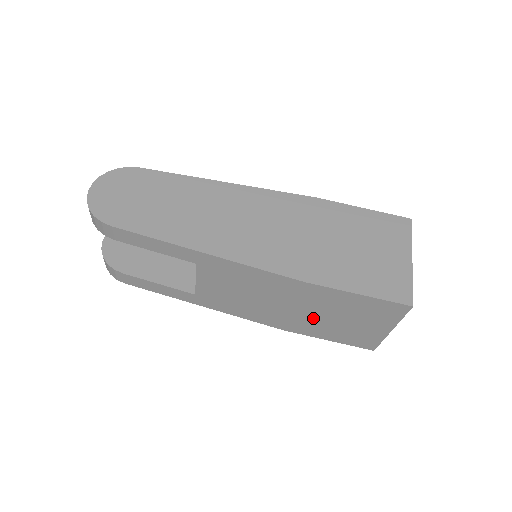
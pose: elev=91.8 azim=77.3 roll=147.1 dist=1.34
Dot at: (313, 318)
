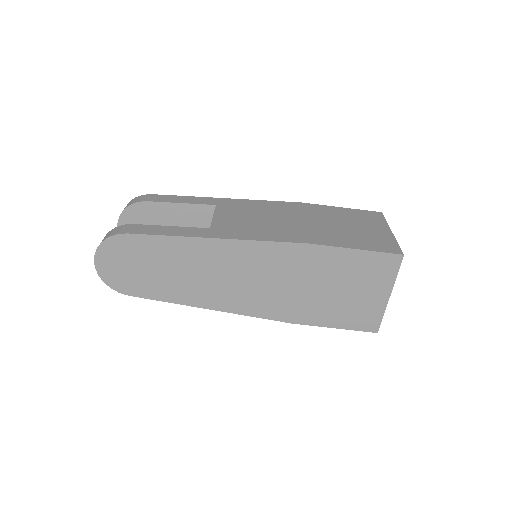
Dot at: occluded
